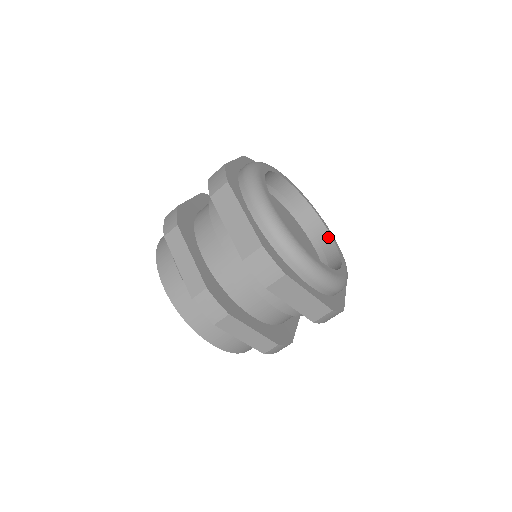
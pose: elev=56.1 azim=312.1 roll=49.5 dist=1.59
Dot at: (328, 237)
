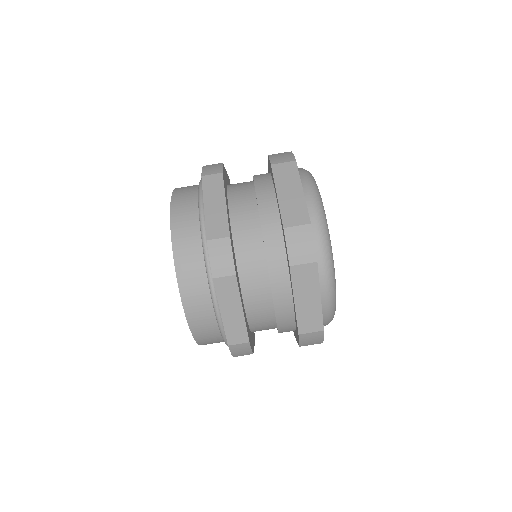
Dot at: occluded
